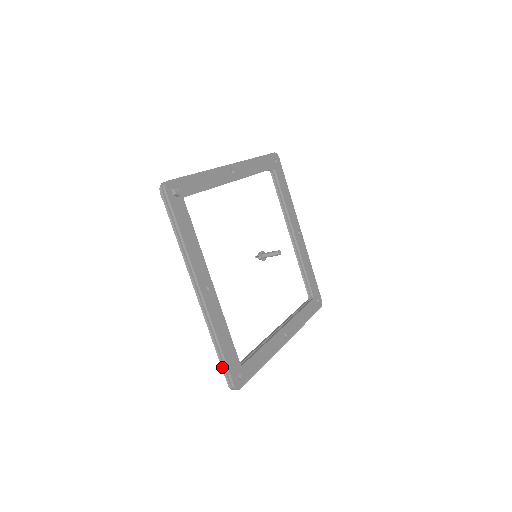
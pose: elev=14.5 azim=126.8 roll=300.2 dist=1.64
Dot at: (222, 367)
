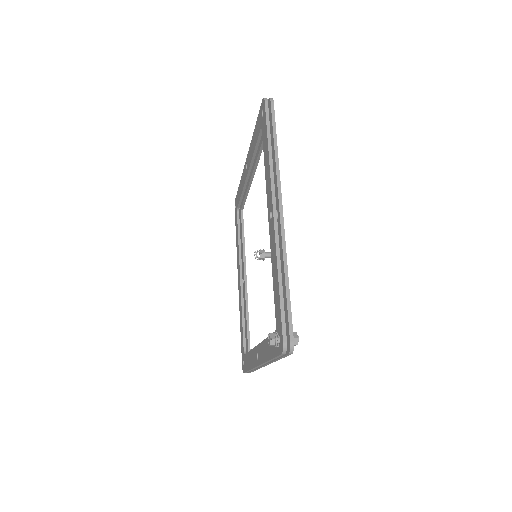
Dot at: occluded
